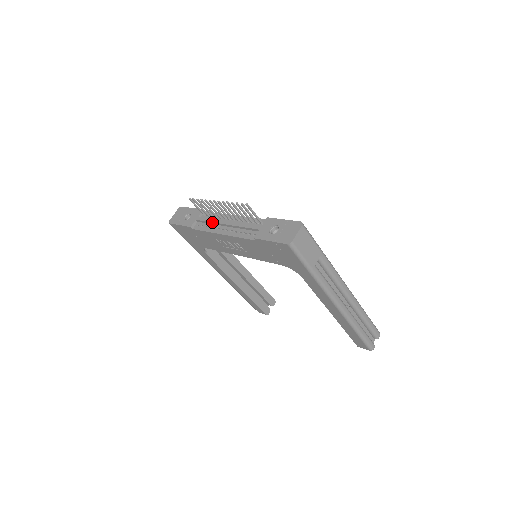
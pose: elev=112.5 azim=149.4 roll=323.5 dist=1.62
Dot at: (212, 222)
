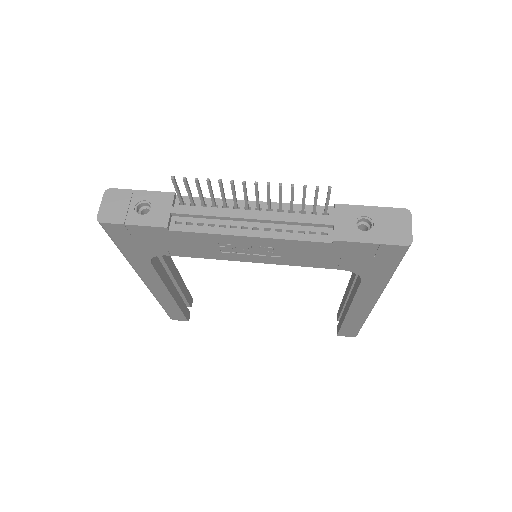
Dot at: (216, 216)
